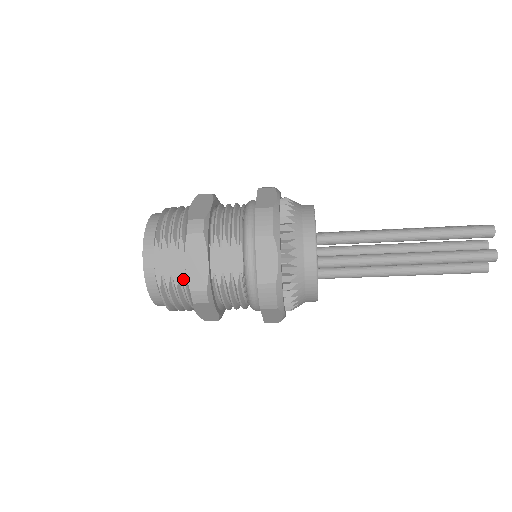
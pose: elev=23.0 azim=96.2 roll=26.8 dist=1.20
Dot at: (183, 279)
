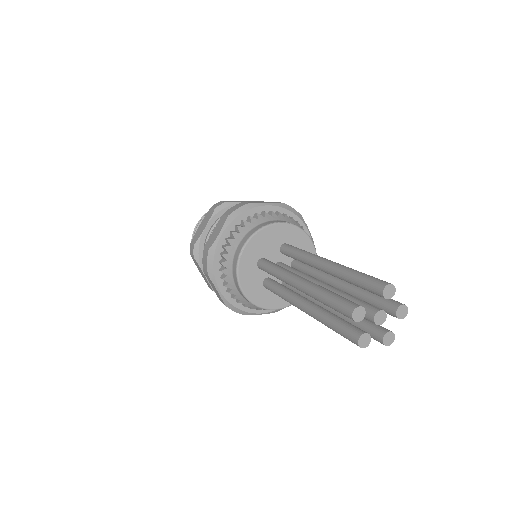
Dot at: occluded
